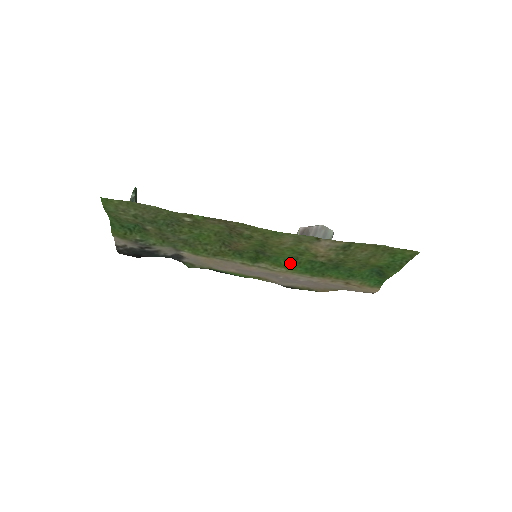
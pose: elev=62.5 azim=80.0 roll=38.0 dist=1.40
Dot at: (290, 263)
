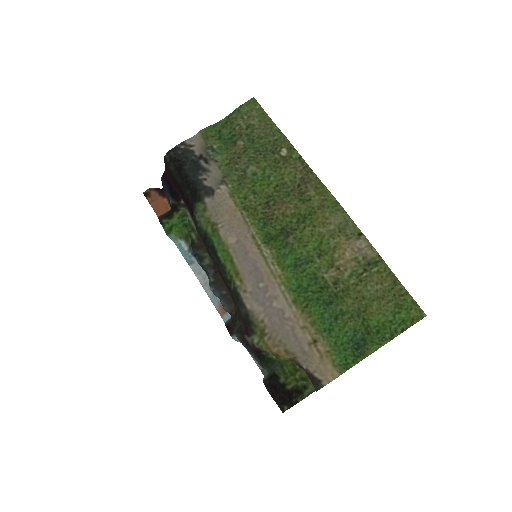
Dot at: (295, 265)
